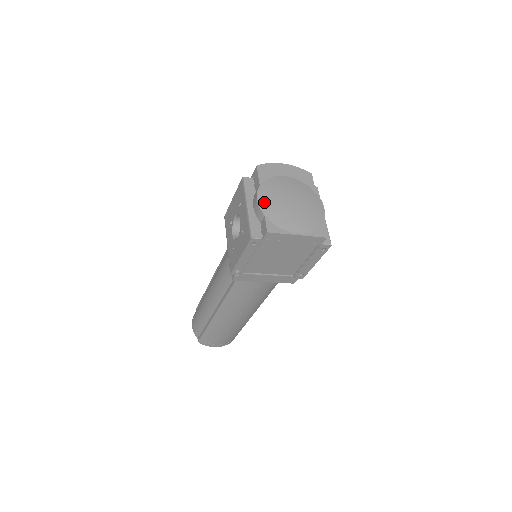
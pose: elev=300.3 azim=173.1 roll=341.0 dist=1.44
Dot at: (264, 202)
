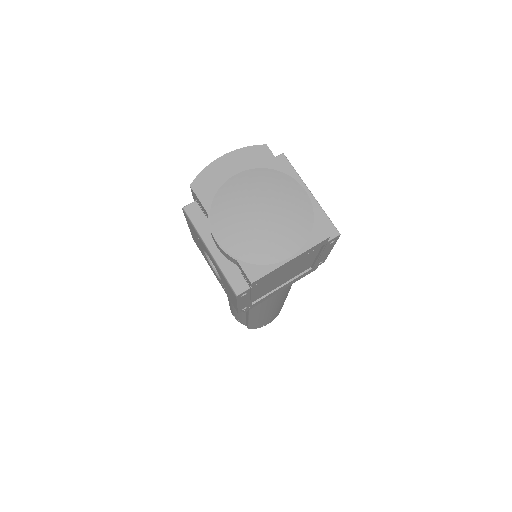
Dot at: (226, 239)
